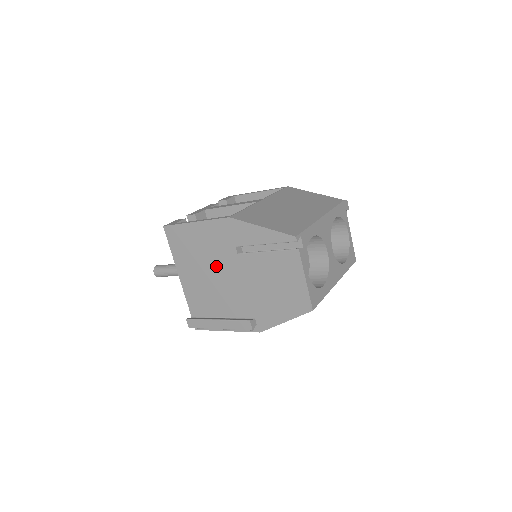
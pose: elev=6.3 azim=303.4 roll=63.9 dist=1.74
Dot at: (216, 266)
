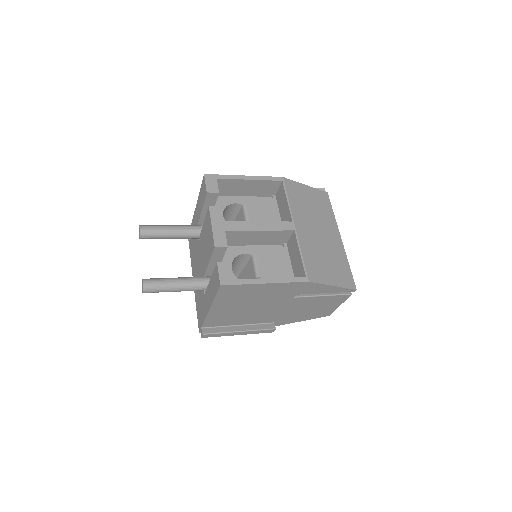
Dot at: (263, 304)
